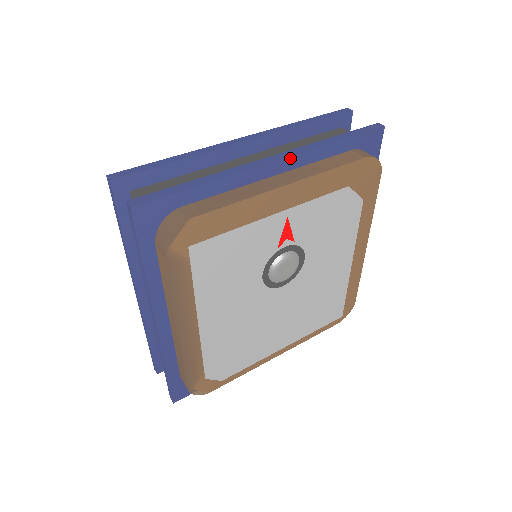
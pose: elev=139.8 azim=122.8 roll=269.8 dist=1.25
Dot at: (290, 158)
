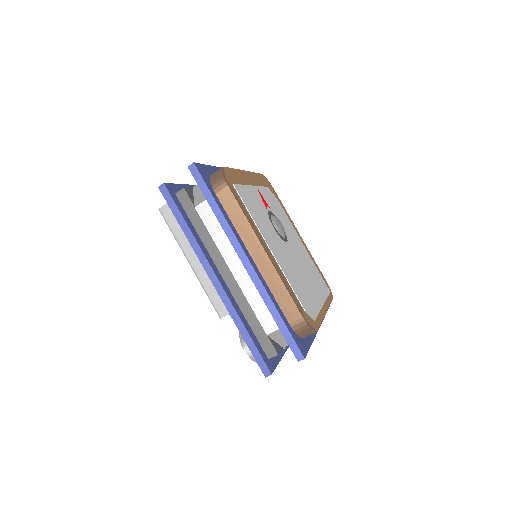
Dot at: occluded
